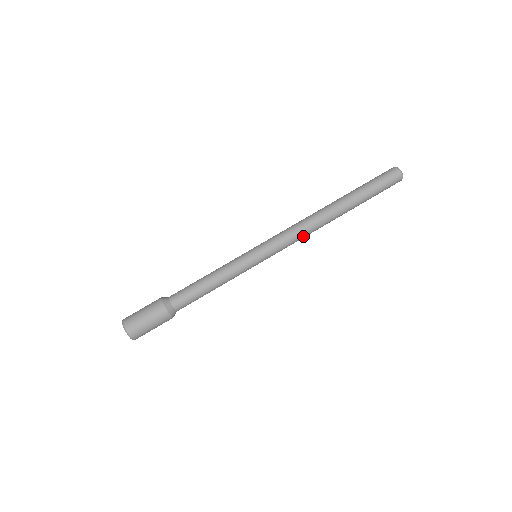
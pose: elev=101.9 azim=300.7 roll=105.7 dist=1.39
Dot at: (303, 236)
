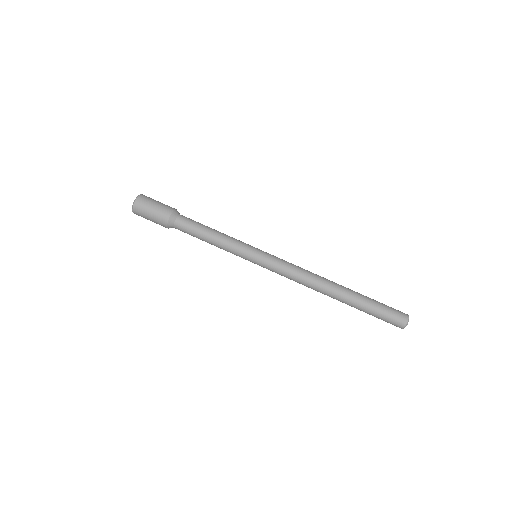
Dot at: (298, 279)
